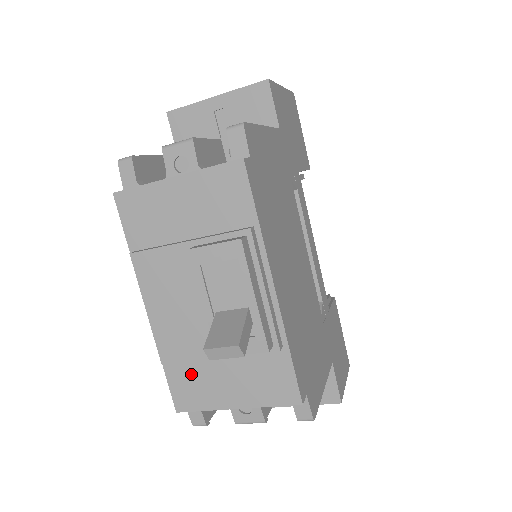
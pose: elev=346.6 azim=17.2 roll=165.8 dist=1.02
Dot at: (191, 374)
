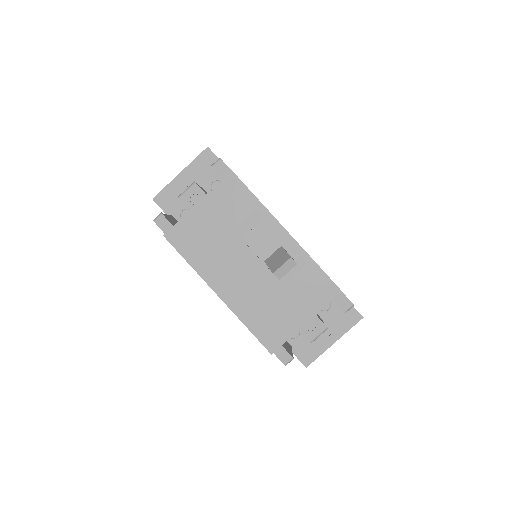
Dot at: (267, 320)
